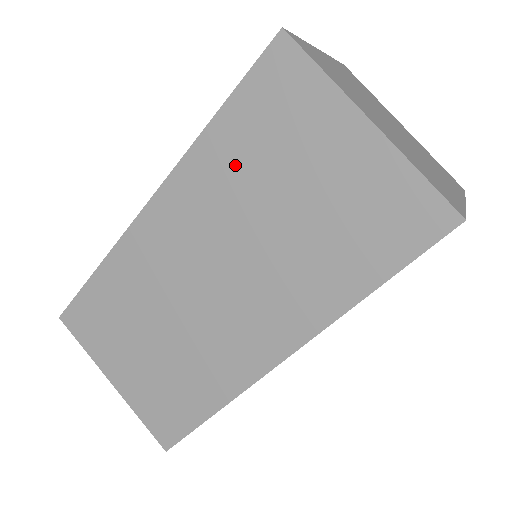
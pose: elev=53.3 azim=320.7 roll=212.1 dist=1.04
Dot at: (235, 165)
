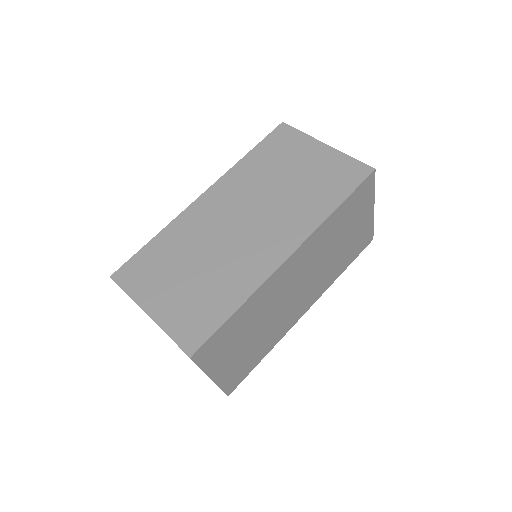
Dot at: (259, 169)
